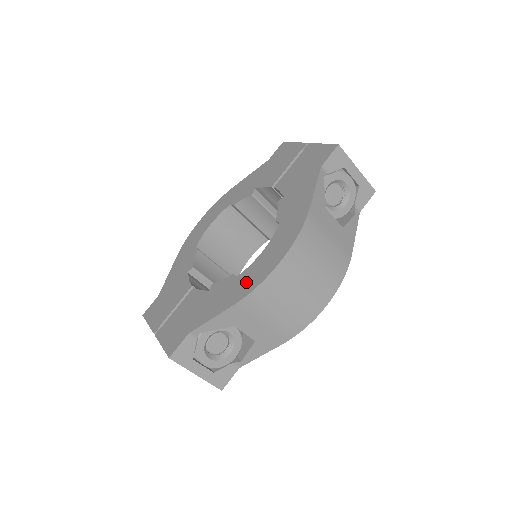
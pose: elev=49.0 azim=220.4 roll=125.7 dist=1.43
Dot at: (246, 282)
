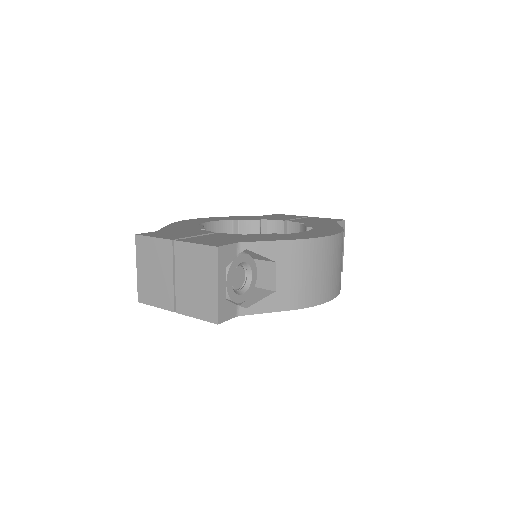
Dot at: (300, 236)
